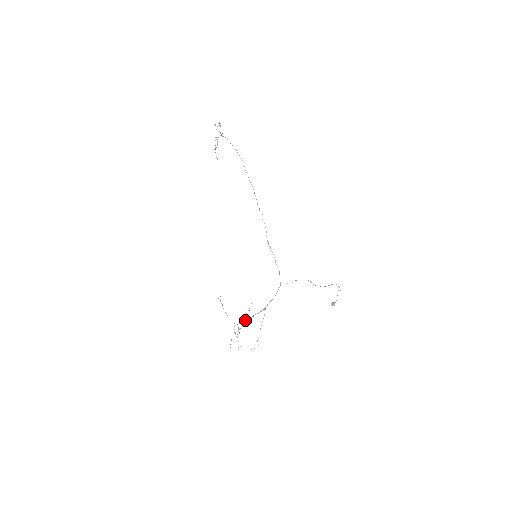
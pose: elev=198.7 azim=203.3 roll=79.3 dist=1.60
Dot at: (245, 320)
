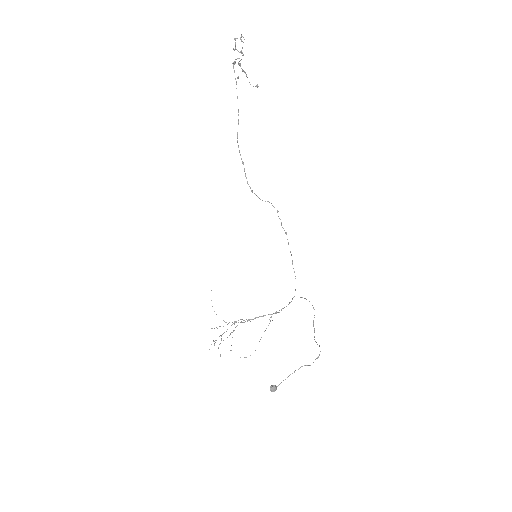
Dot at: occluded
